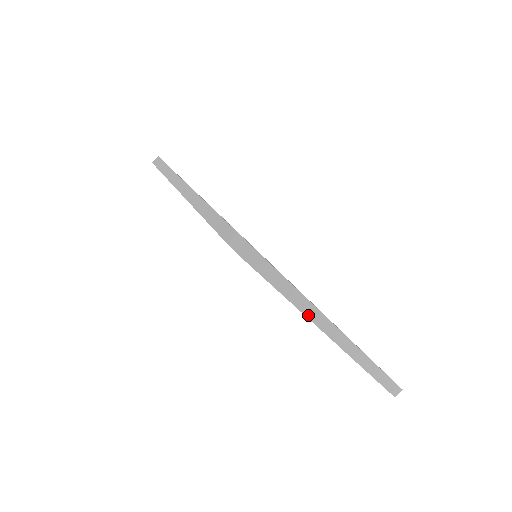
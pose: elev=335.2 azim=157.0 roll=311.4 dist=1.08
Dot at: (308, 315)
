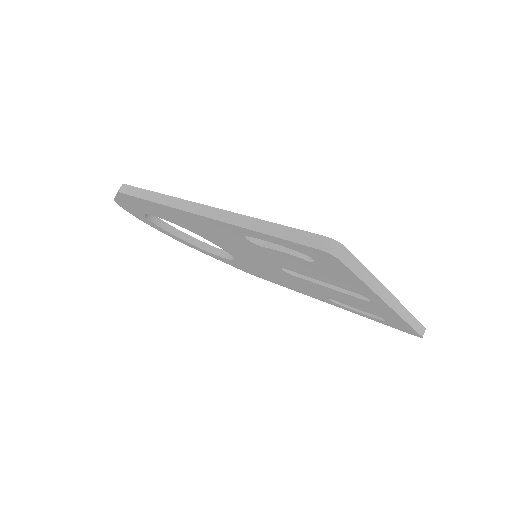
Dot at: (376, 292)
